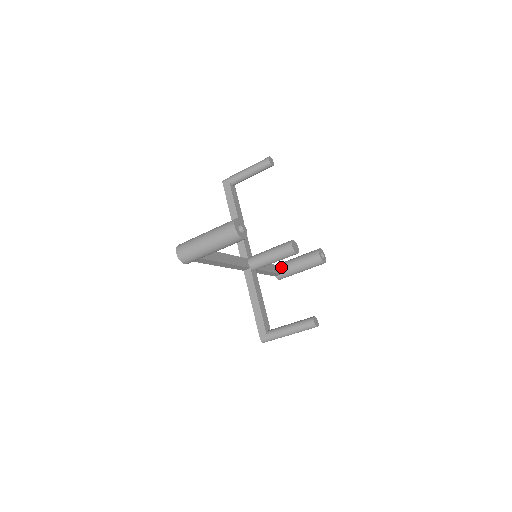
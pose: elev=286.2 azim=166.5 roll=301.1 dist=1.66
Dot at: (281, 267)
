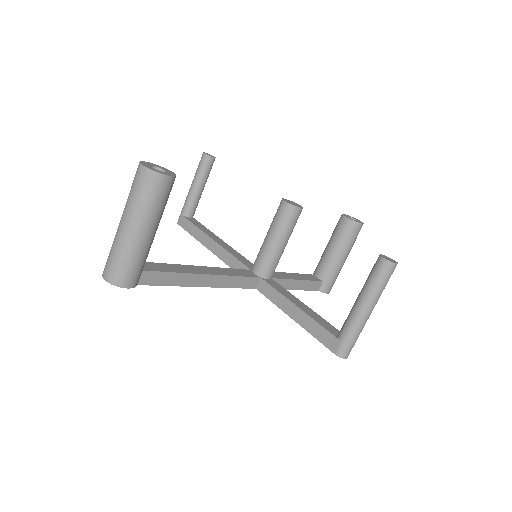
Dot at: (316, 273)
